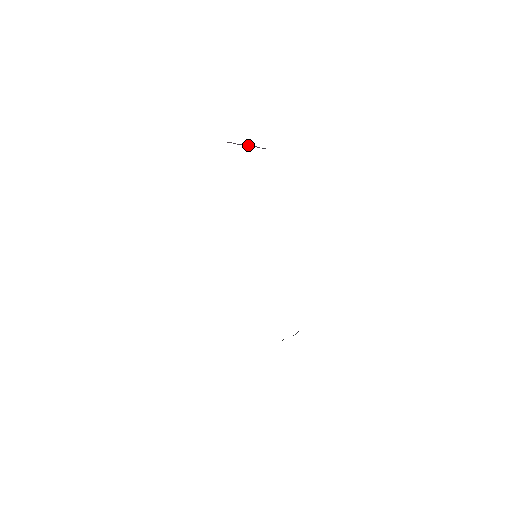
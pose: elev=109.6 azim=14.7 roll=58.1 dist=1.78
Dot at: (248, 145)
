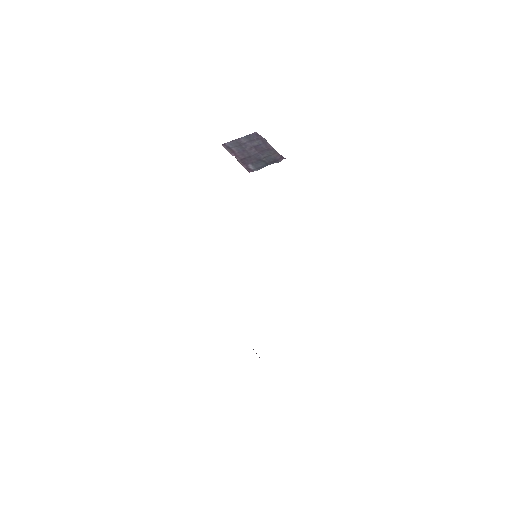
Dot at: (255, 151)
